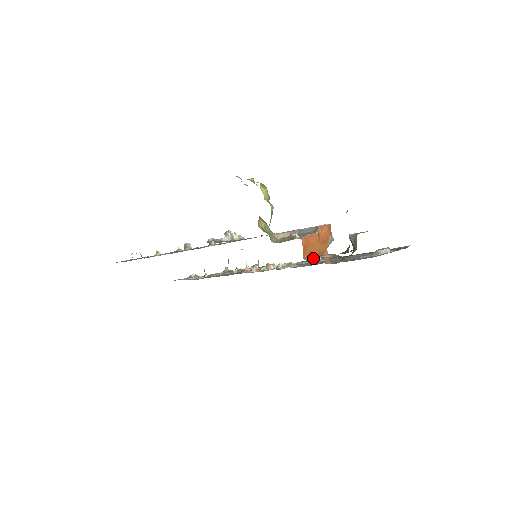
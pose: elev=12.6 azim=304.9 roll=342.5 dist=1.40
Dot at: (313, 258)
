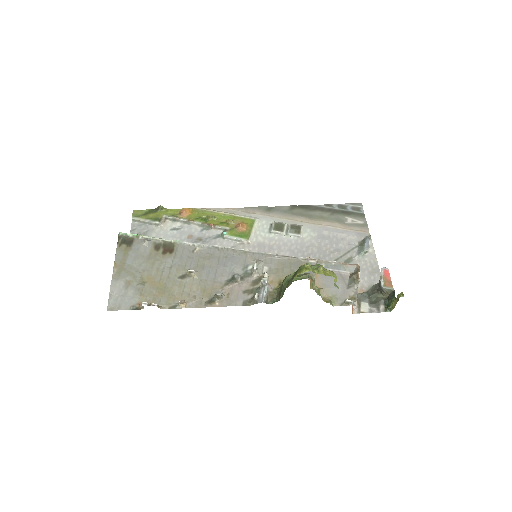
Dot at: occluded
